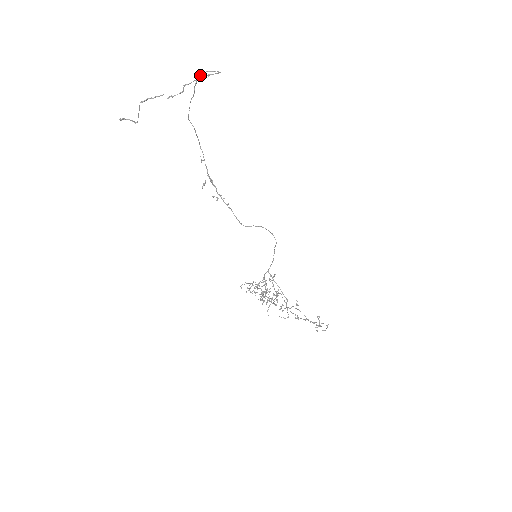
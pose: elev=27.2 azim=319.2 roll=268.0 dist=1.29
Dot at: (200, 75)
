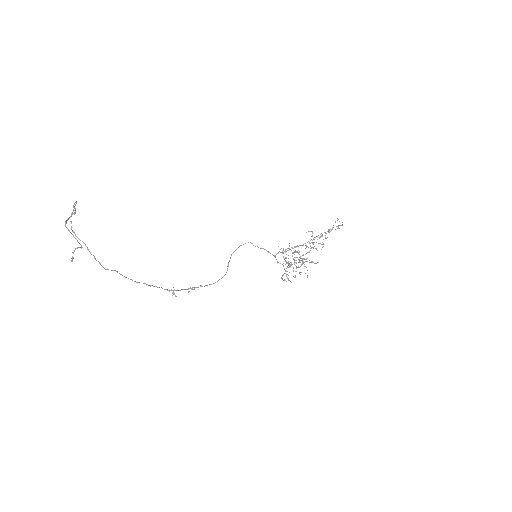
Dot at: (71, 227)
